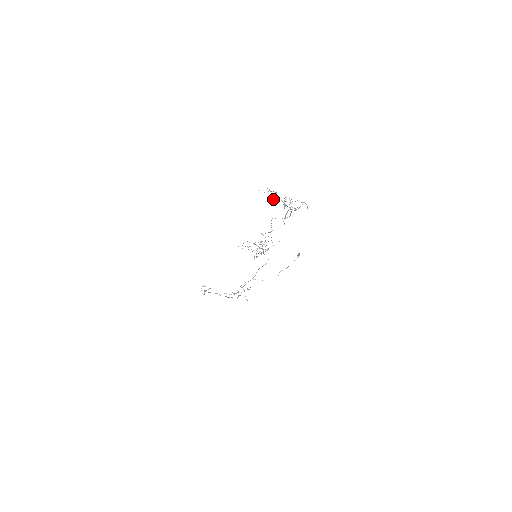
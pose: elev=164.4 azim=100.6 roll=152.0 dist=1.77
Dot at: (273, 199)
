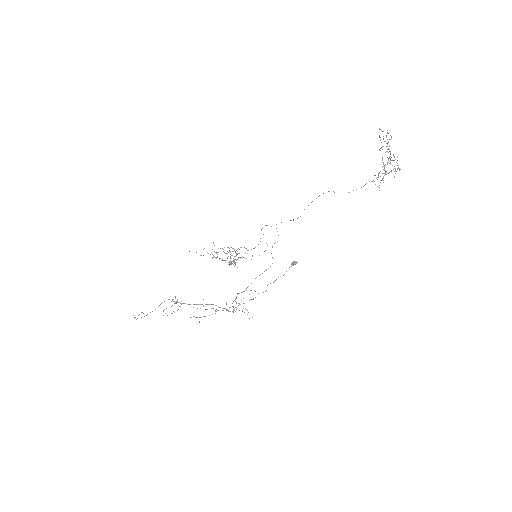
Dot at: (382, 149)
